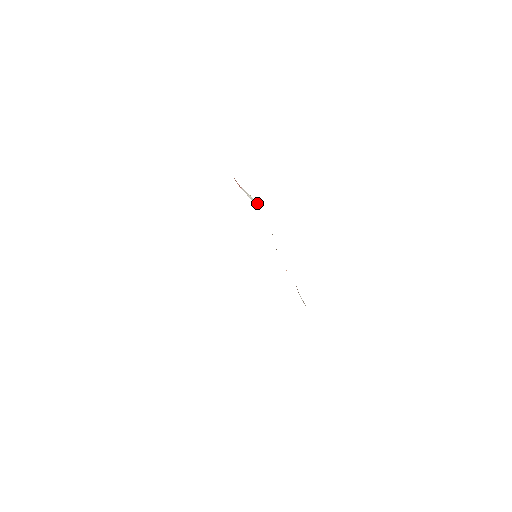
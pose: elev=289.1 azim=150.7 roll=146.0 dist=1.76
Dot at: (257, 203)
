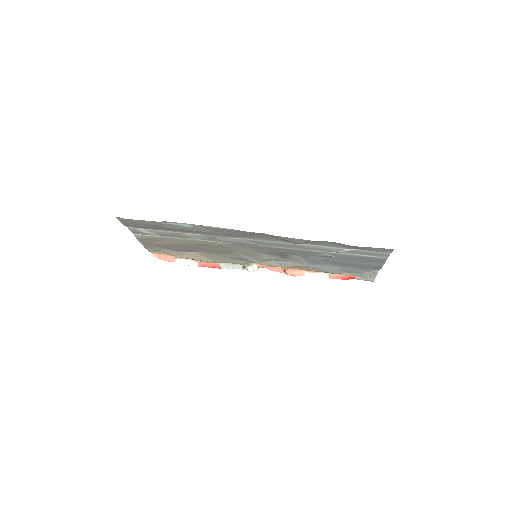
Dot at: (199, 265)
